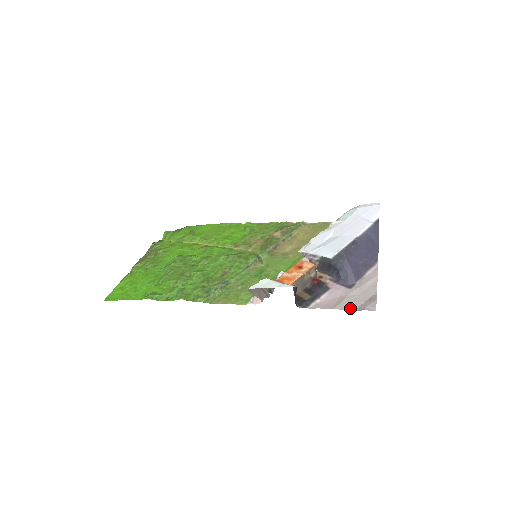
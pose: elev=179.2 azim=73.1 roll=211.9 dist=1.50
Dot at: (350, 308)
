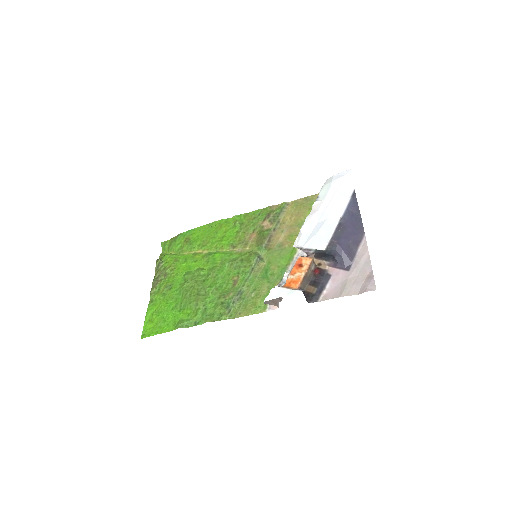
Dot at: (354, 292)
